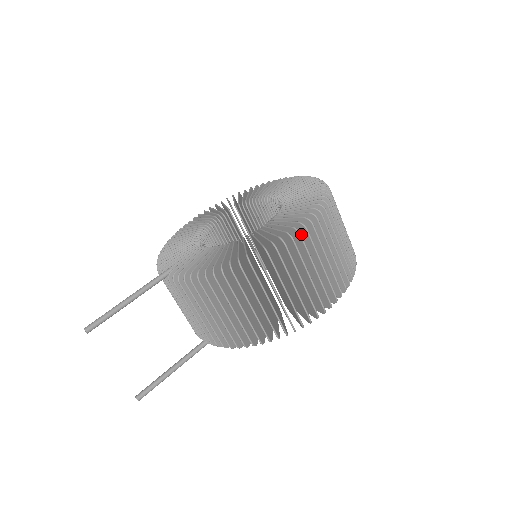
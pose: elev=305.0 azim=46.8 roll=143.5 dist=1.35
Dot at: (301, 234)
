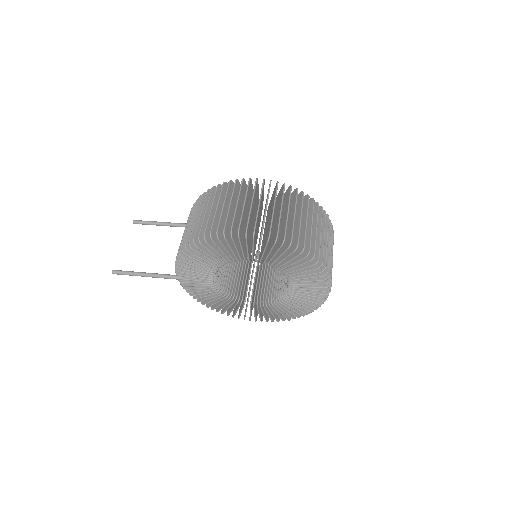
Dot at: occluded
